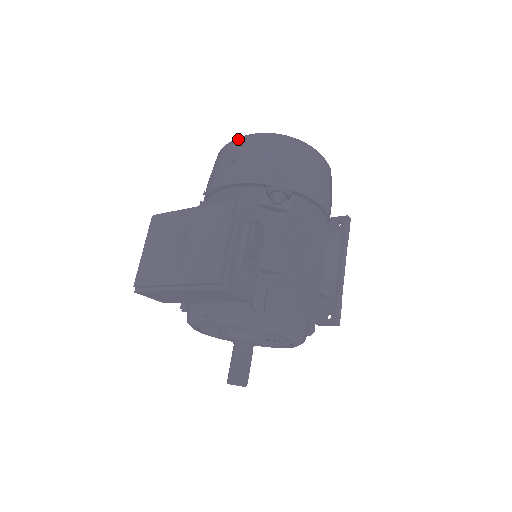
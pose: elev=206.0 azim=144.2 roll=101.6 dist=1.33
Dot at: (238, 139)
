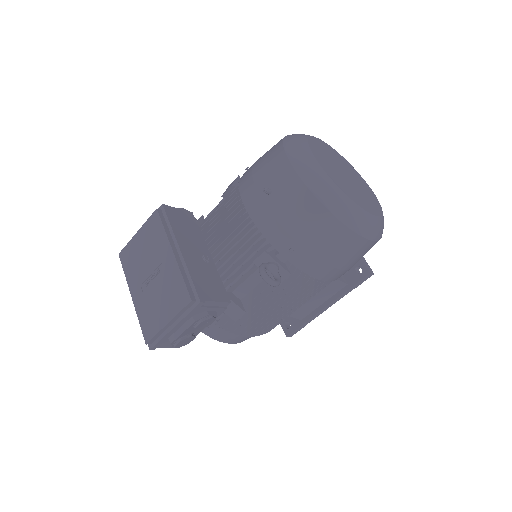
Dot at: (292, 167)
